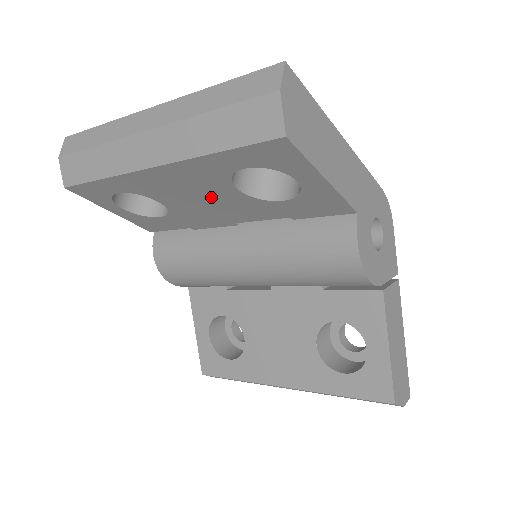
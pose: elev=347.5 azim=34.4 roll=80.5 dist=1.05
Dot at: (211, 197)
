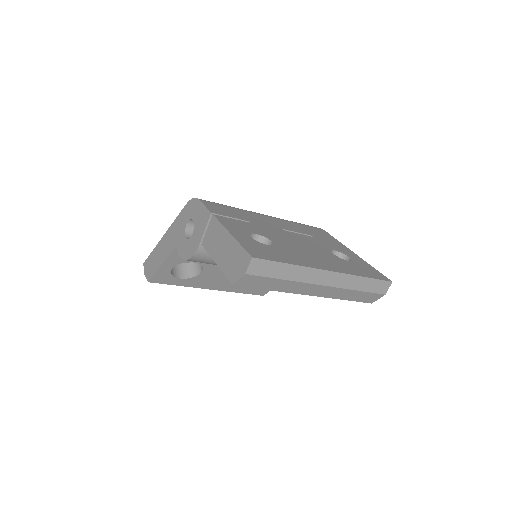
Dot at: occluded
